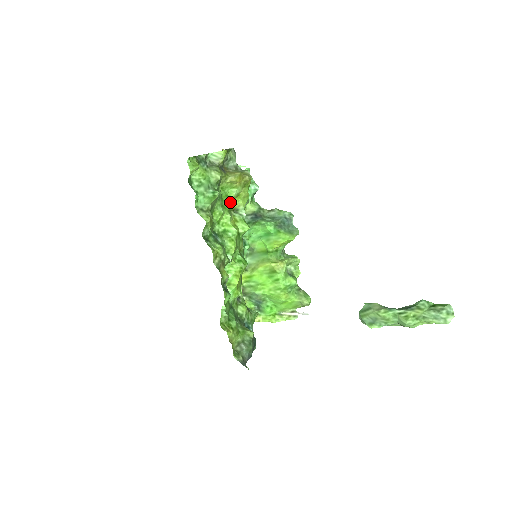
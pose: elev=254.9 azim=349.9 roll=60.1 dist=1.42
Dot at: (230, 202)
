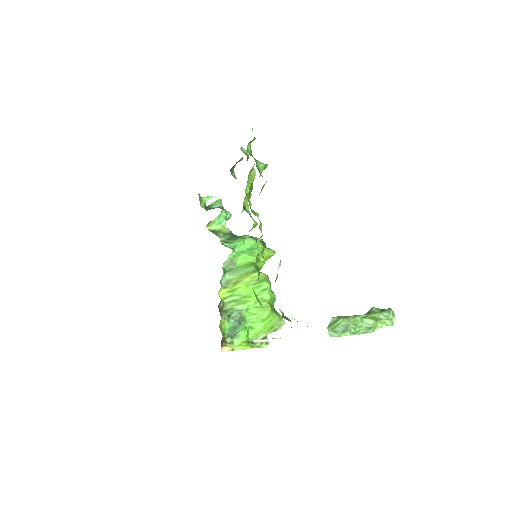
Dot at: (246, 195)
